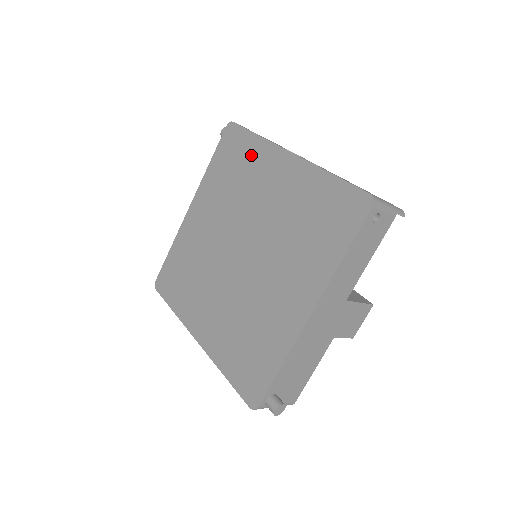
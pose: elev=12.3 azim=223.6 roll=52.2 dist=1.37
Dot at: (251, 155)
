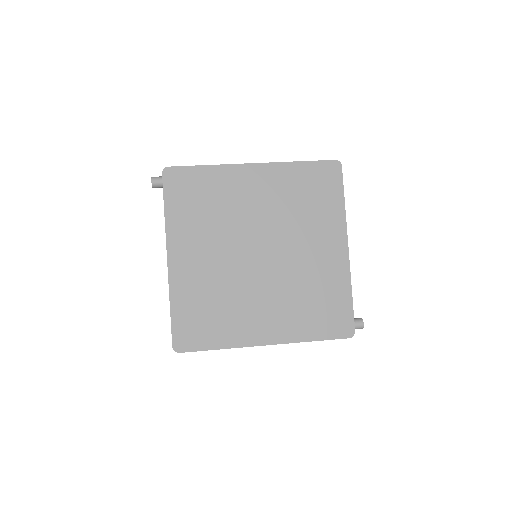
Dot at: (214, 182)
